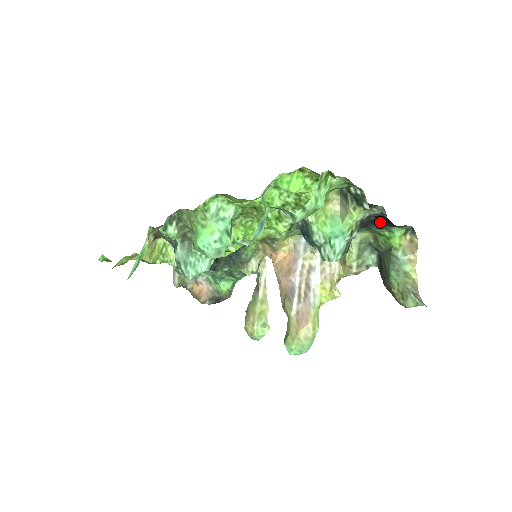
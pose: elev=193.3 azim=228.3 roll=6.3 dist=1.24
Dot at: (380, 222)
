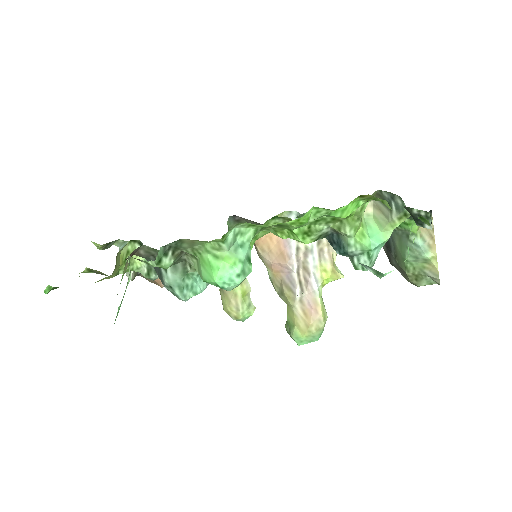
Dot at: occluded
